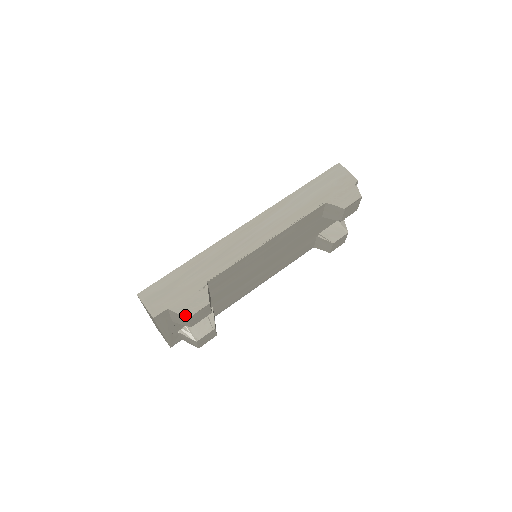
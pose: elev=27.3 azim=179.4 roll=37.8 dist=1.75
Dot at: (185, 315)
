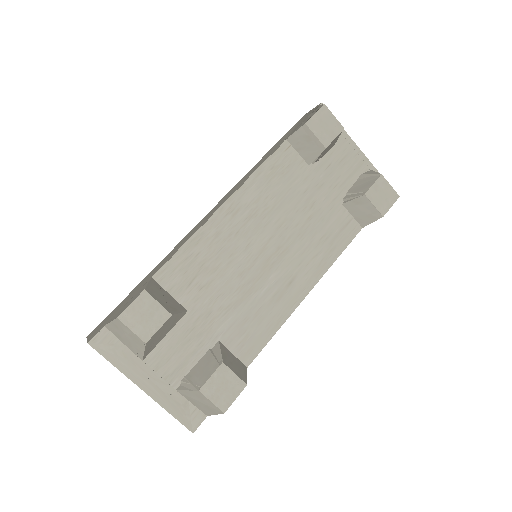
Dot at: (116, 317)
